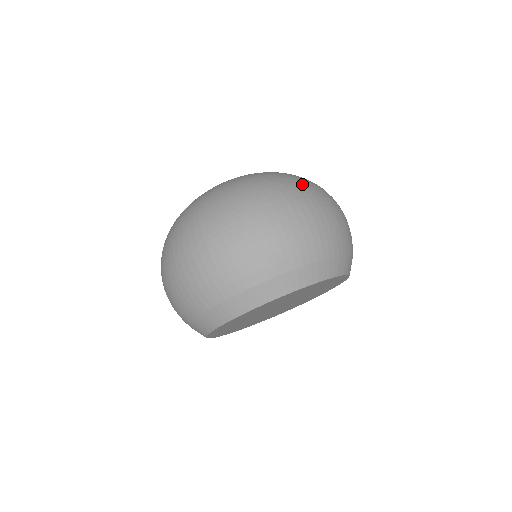
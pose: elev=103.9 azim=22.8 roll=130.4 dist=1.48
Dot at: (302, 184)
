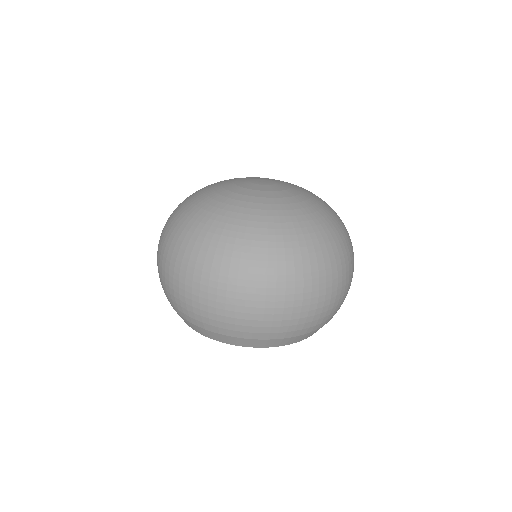
Dot at: (316, 263)
